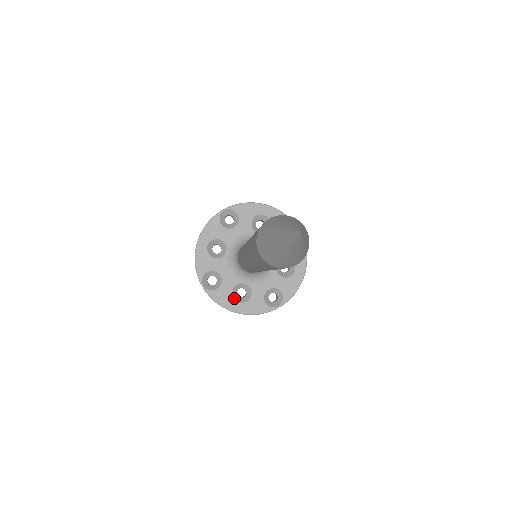
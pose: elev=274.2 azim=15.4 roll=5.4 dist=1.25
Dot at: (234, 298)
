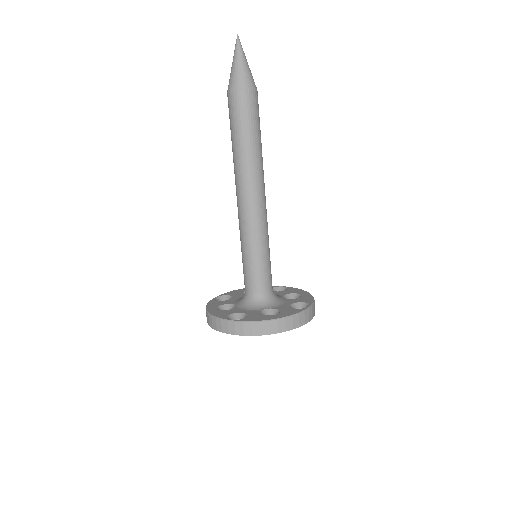
Dot at: (219, 307)
